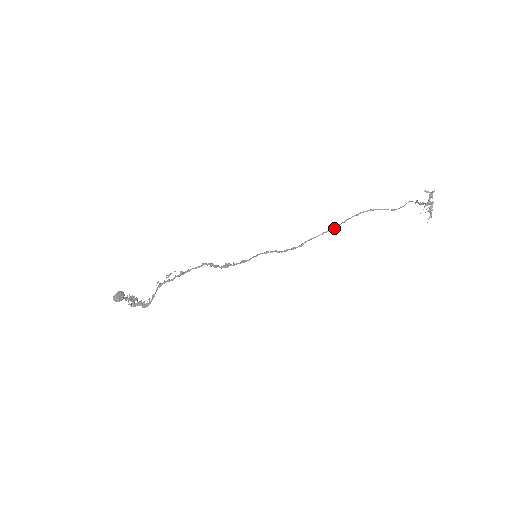
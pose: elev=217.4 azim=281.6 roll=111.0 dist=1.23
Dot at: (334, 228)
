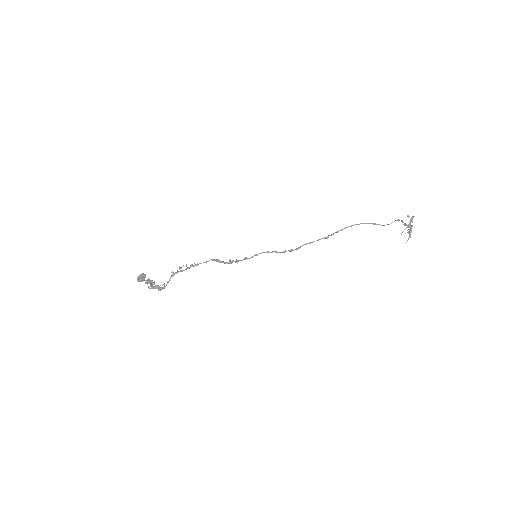
Dot at: (328, 236)
